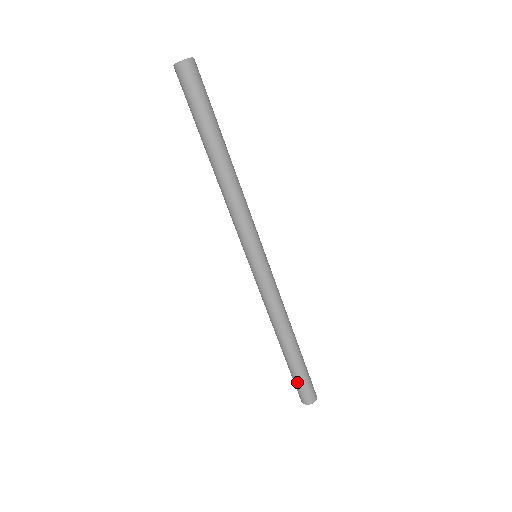
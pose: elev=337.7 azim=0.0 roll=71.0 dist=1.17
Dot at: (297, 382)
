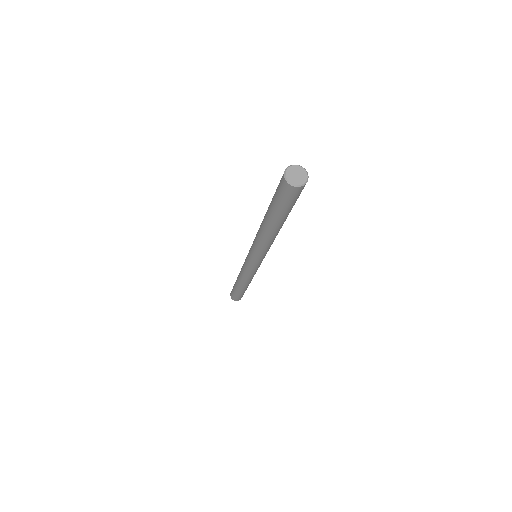
Dot at: (234, 294)
